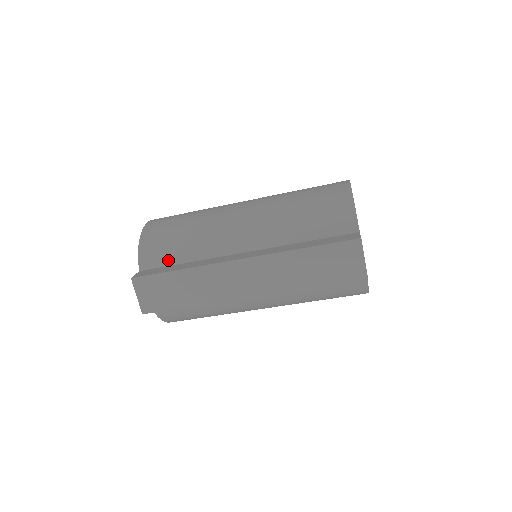
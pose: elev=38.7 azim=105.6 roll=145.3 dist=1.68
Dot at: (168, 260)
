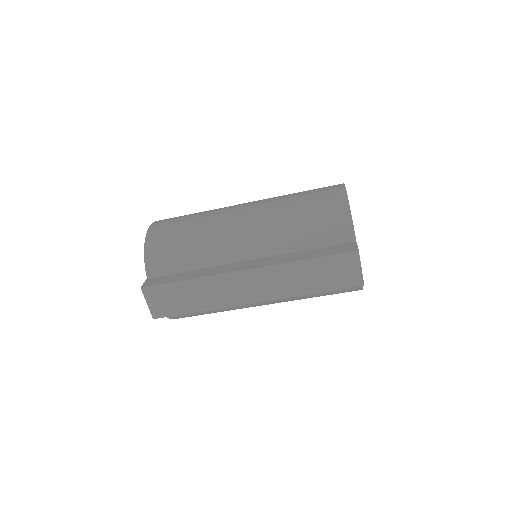
Dot at: (174, 268)
